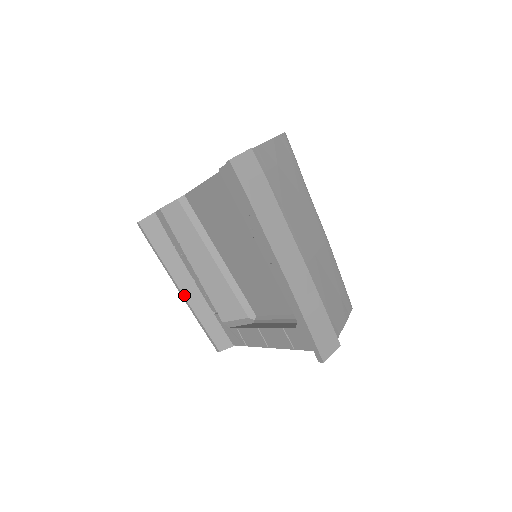
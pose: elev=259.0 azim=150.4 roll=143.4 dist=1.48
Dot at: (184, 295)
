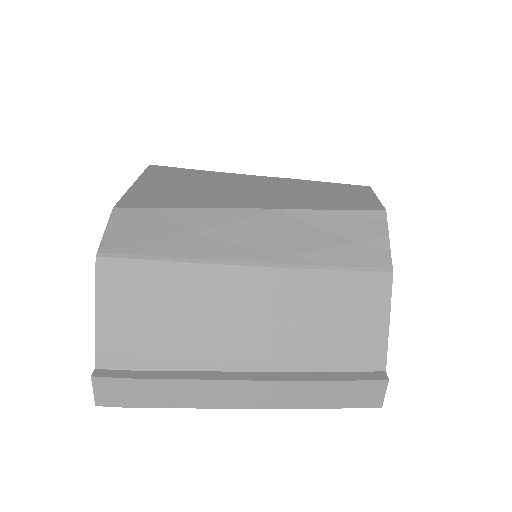
Dot at: occluded
